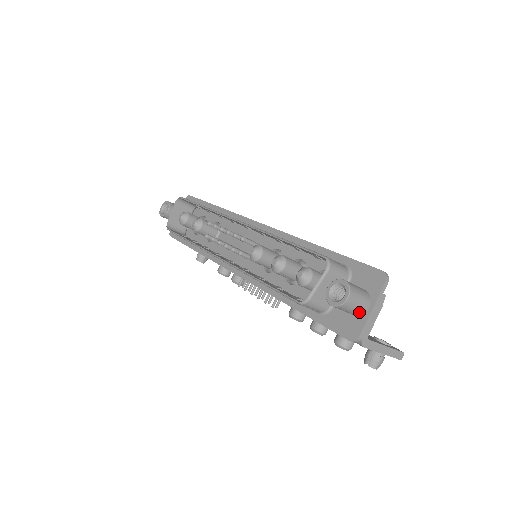
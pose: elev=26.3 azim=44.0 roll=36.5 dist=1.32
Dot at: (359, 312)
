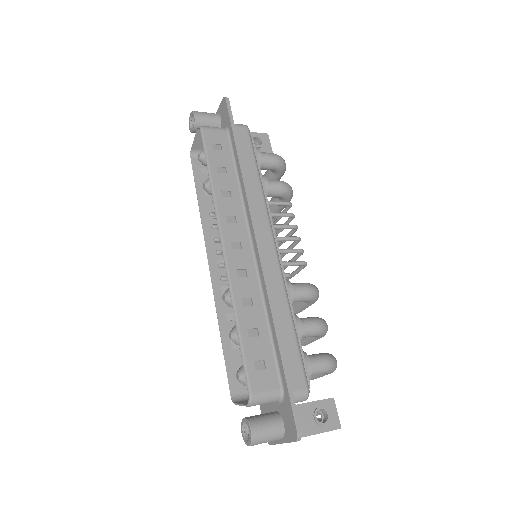
Dot at: occluded
